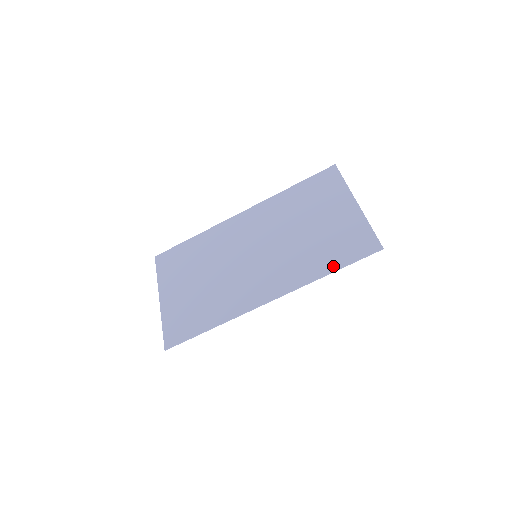
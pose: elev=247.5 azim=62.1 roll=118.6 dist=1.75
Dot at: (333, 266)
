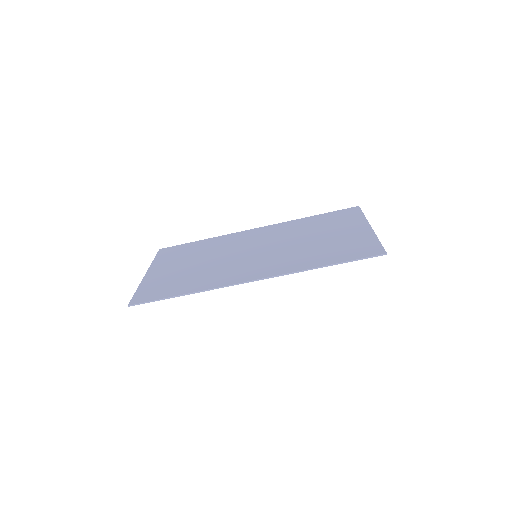
Dot at: (330, 261)
